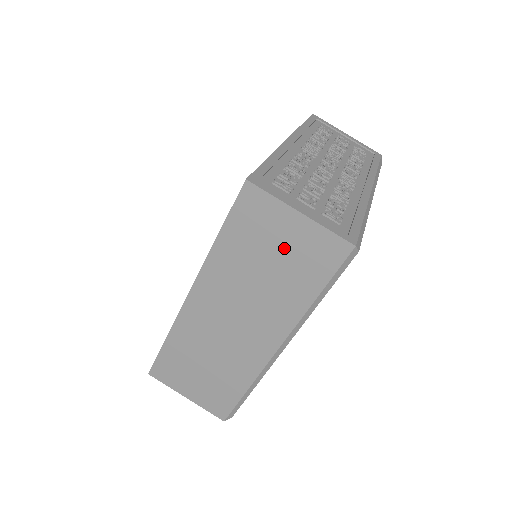
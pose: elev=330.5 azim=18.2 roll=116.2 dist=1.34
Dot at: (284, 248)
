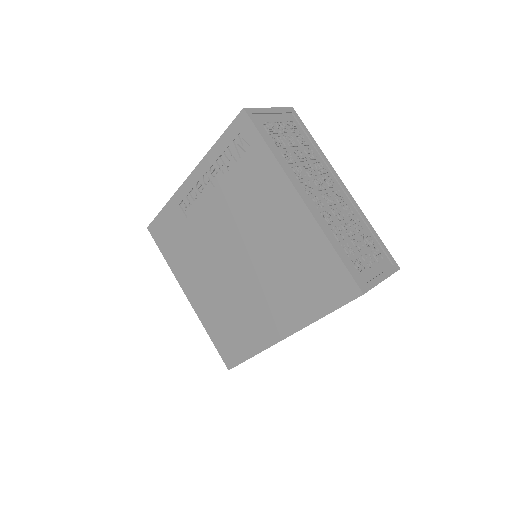
Dot at: occluded
